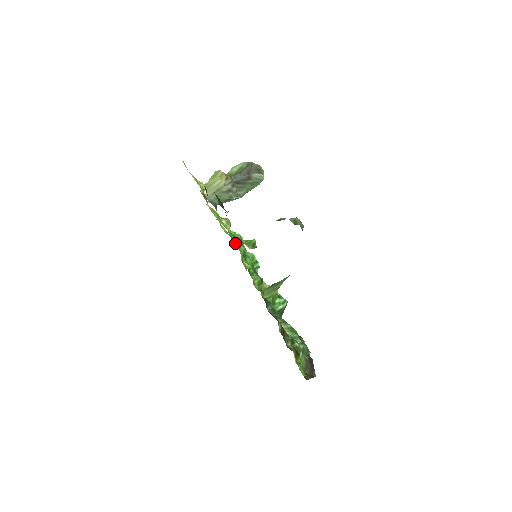
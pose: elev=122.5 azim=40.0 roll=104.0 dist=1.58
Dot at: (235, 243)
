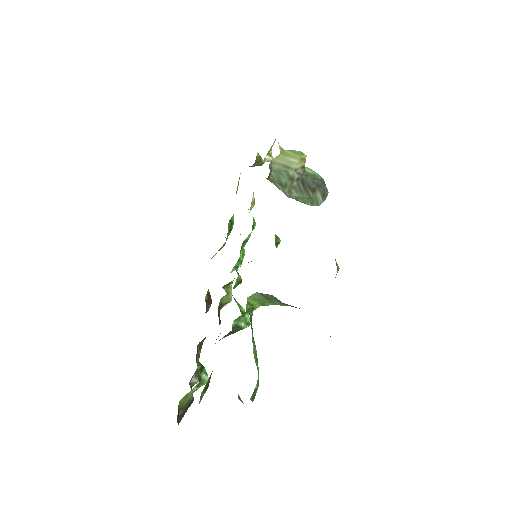
Dot at: (228, 227)
